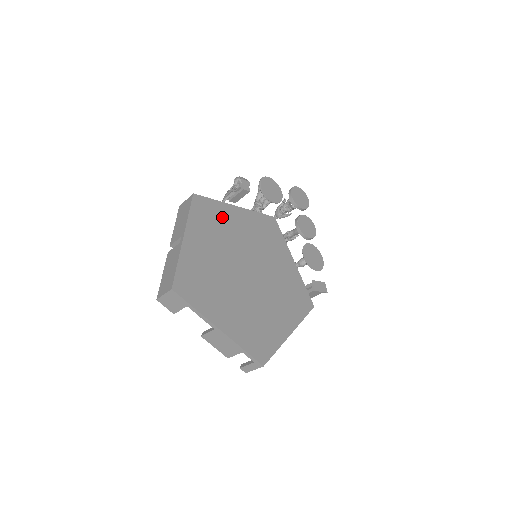
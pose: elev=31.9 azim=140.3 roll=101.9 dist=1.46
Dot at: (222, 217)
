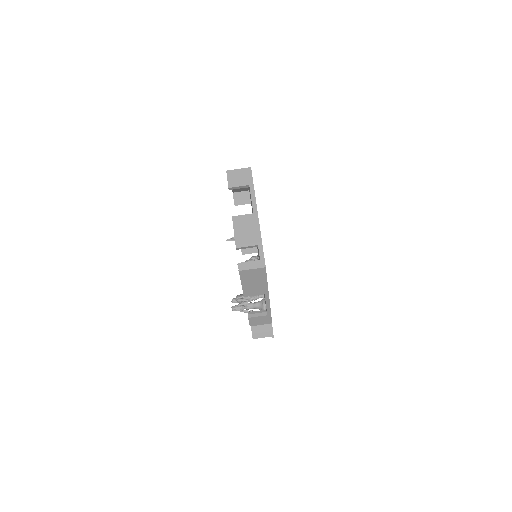
Dot at: occluded
